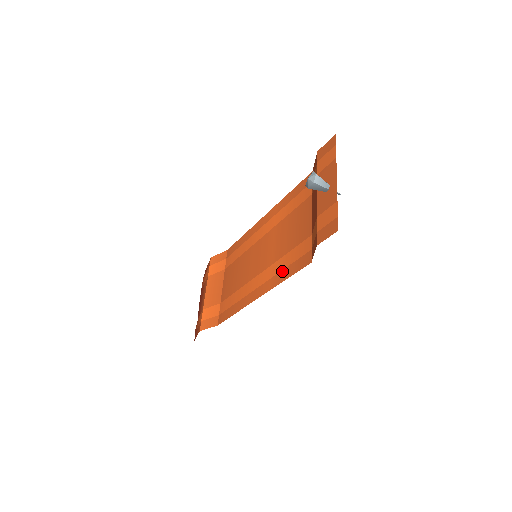
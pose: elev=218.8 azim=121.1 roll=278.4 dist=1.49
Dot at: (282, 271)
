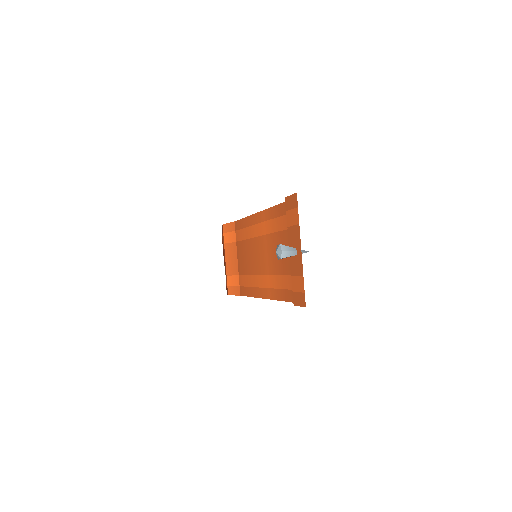
Dot at: (276, 290)
